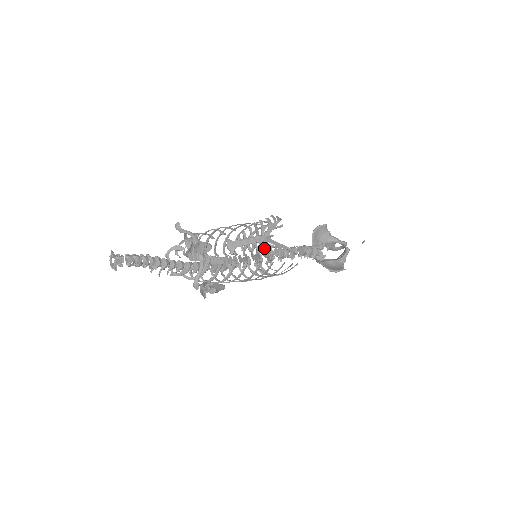
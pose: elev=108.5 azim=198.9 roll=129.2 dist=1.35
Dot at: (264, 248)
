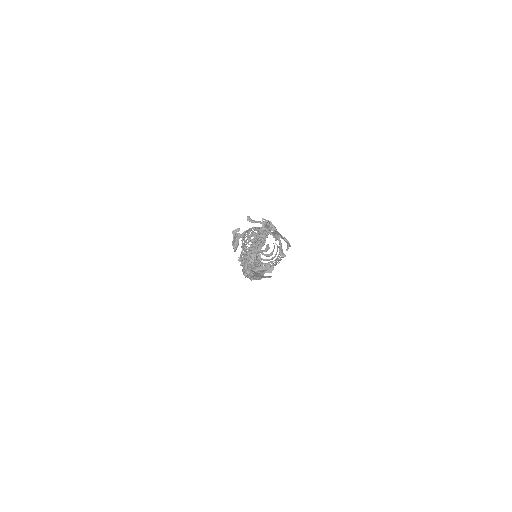
Dot at: (284, 238)
